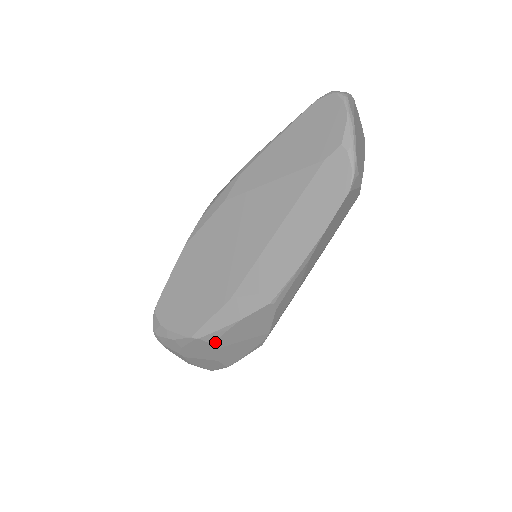
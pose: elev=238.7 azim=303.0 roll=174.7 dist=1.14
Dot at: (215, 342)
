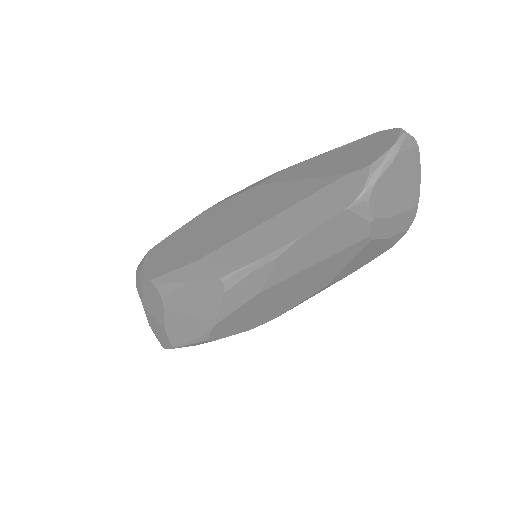
Dot at: (165, 298)
